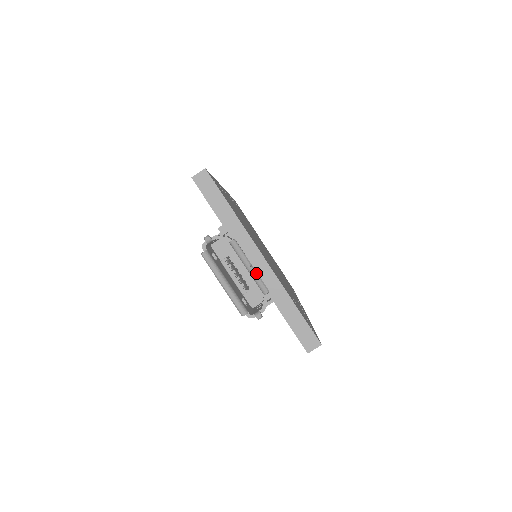
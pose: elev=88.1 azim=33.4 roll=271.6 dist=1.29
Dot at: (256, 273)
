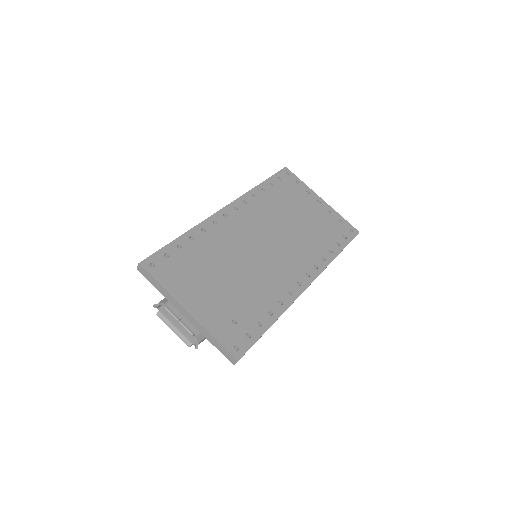
Dot at: (182, 325)
